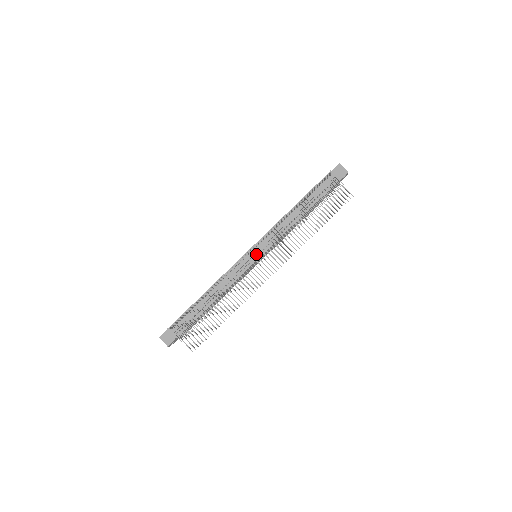
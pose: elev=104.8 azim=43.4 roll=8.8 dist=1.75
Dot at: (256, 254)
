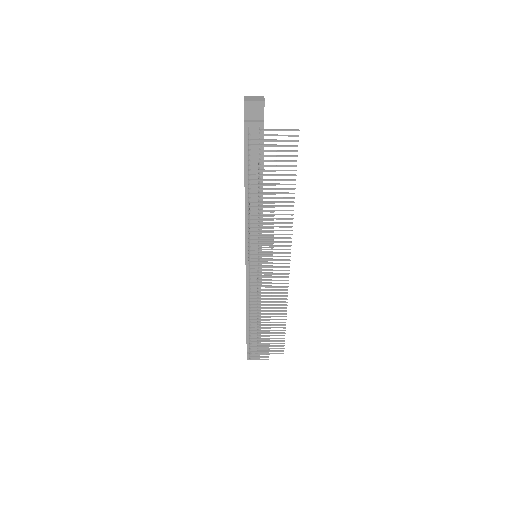
Dot at: (256, 260)
